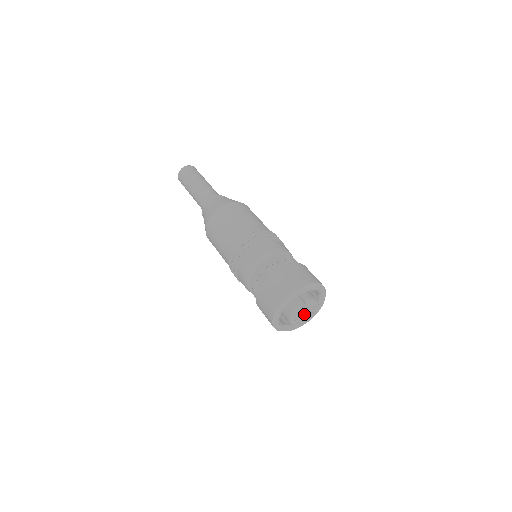
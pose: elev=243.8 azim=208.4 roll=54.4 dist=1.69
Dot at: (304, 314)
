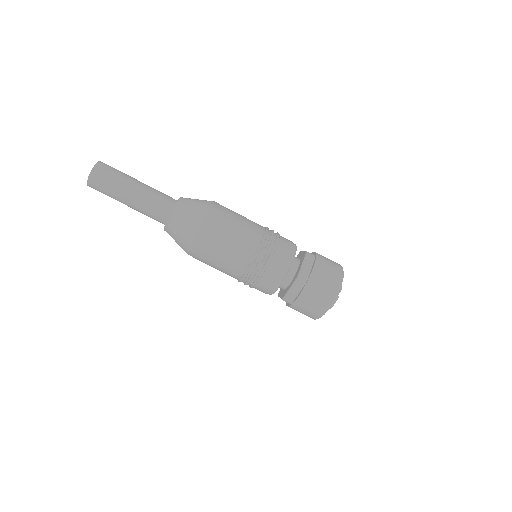
Dot at: occluded
